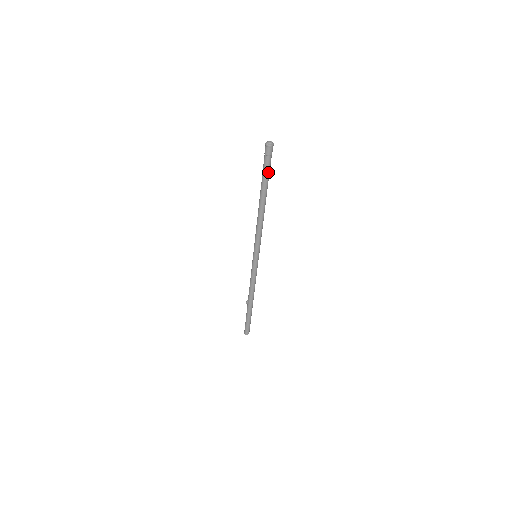
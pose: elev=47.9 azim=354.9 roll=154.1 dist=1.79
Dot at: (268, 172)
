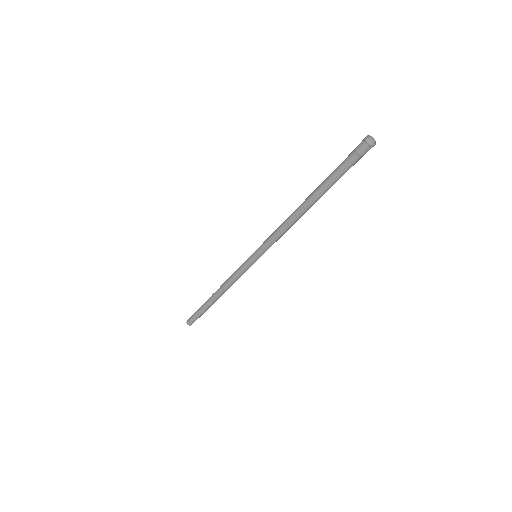
Dot at: (340, 173)
